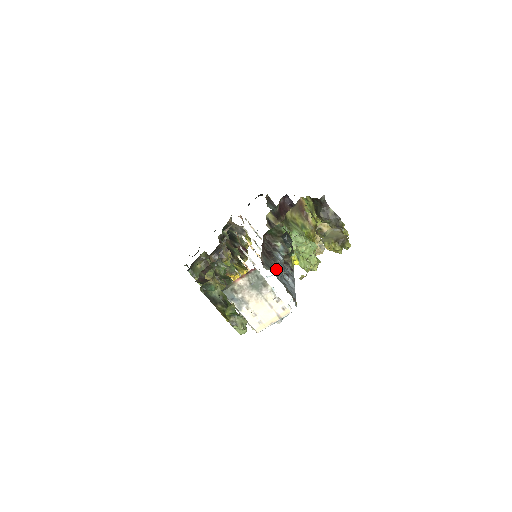
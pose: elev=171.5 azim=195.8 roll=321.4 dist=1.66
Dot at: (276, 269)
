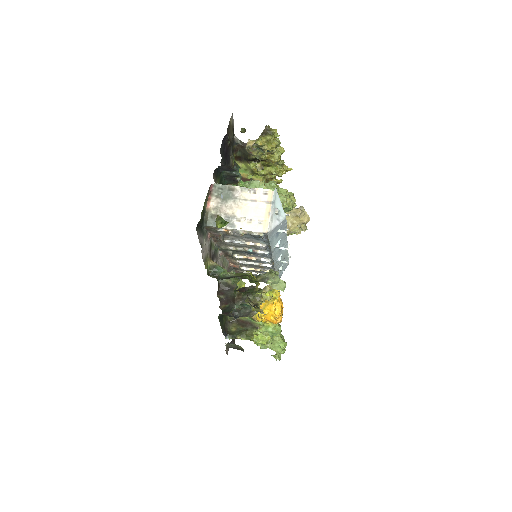
Dot at: occluded
